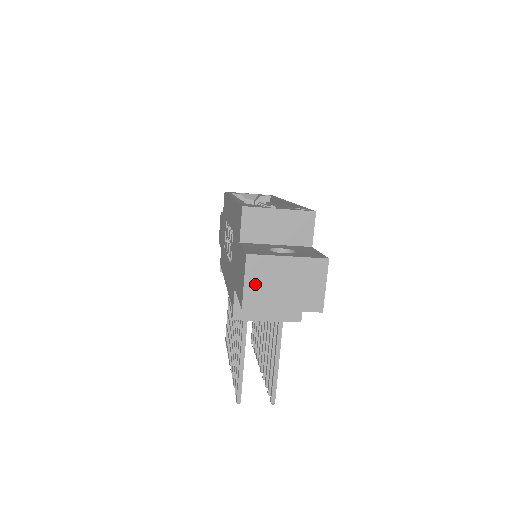
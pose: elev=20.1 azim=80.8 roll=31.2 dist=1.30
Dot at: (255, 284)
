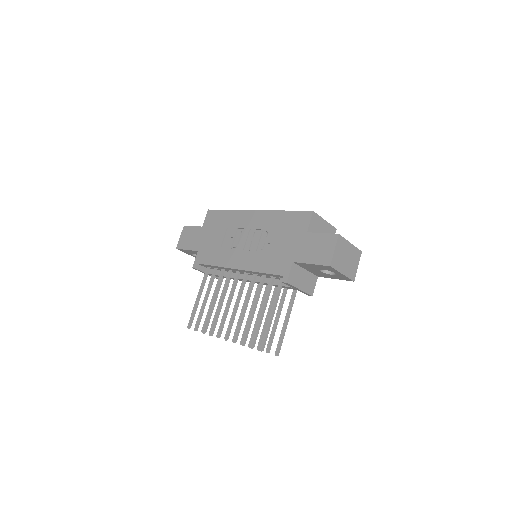
Dot at: (338, 253)
